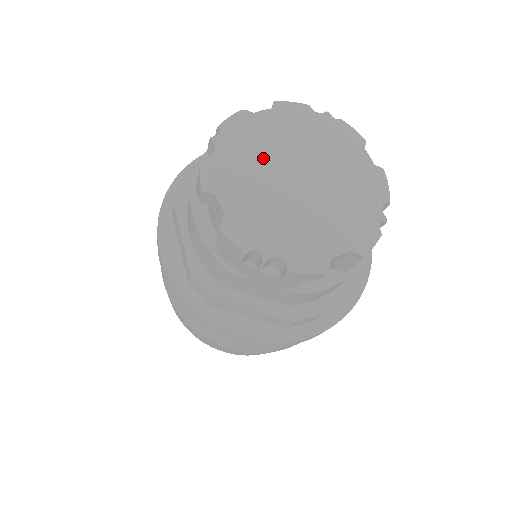
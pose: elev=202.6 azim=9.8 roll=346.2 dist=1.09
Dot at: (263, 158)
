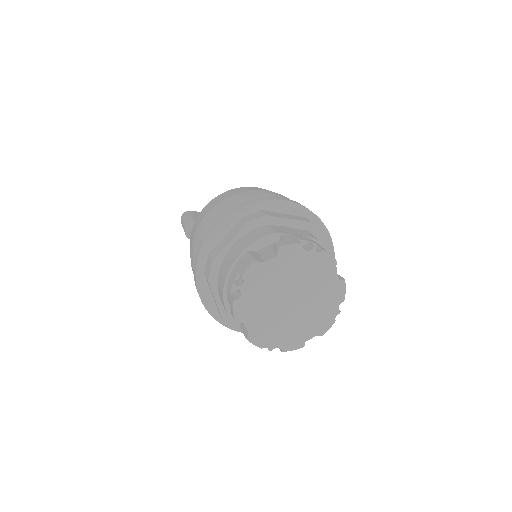
Dot at: (270, 293)
